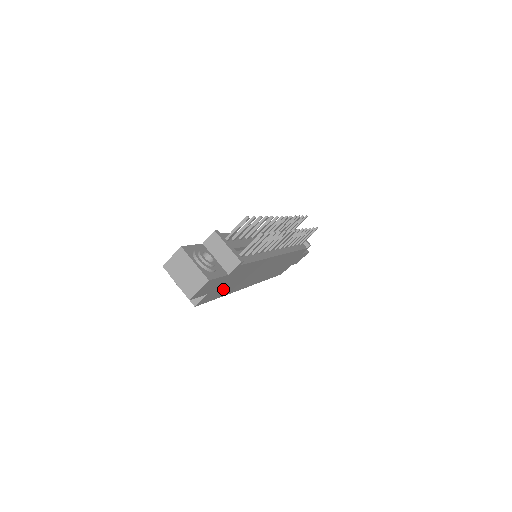
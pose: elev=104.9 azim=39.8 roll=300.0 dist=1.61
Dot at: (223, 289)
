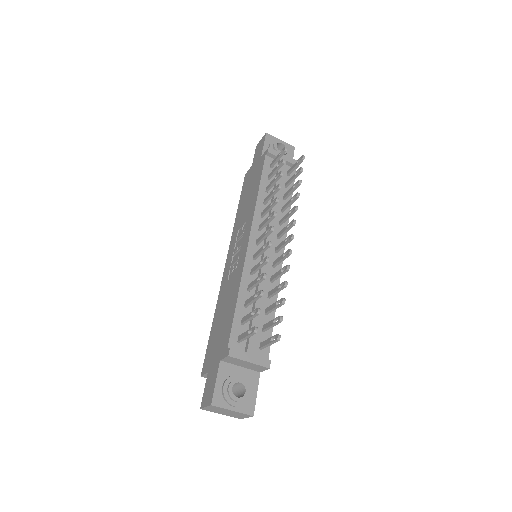
Dot at: occluded
